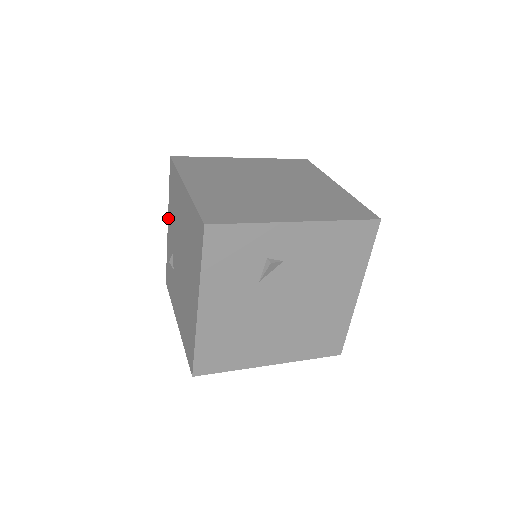
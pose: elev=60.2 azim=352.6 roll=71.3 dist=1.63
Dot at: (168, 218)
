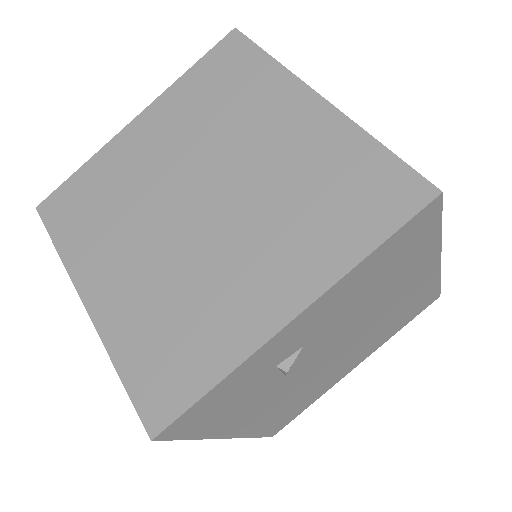
Dot at: occluded
